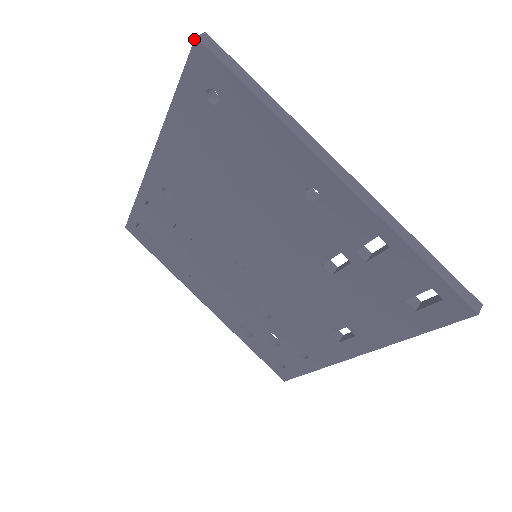
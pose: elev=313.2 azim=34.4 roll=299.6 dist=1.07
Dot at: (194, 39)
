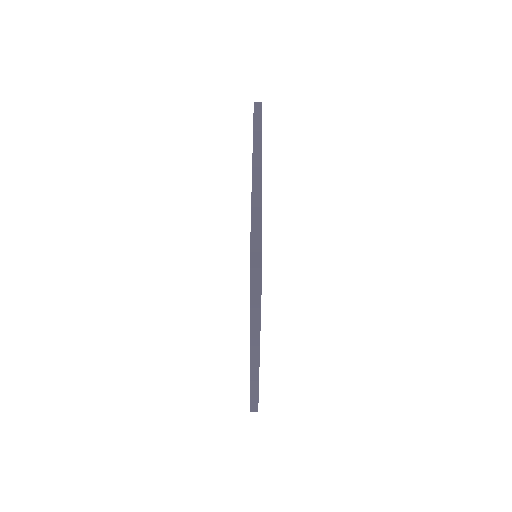
Dot at: (250, 265)
